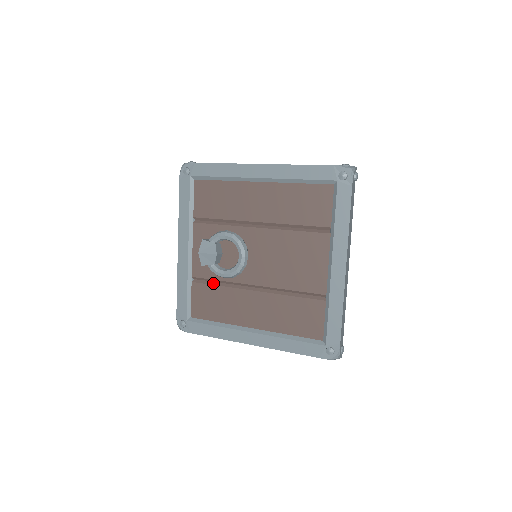
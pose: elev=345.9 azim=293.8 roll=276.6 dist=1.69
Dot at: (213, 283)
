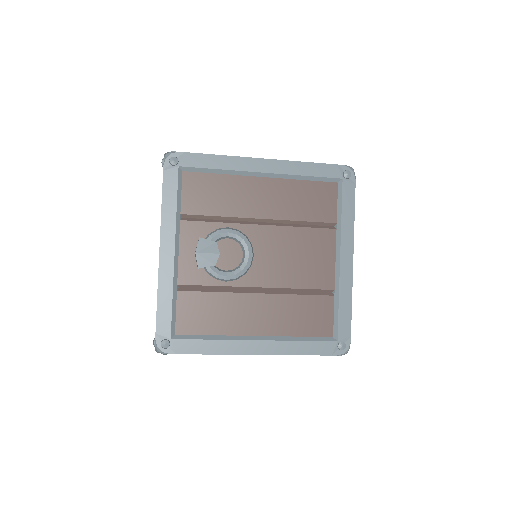
Dot at: (206, 290)
